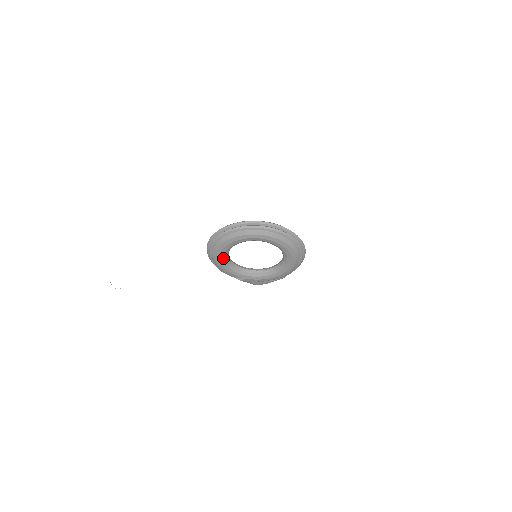
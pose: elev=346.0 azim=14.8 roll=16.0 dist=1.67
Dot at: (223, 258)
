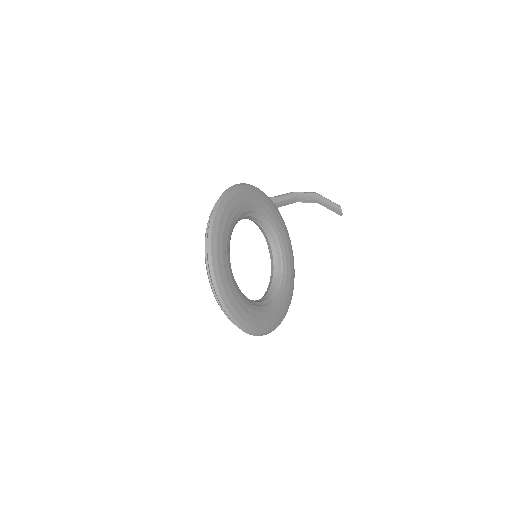
Dot at: occluded
